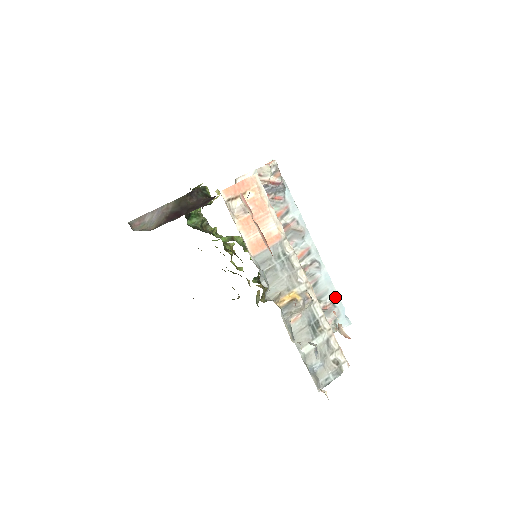
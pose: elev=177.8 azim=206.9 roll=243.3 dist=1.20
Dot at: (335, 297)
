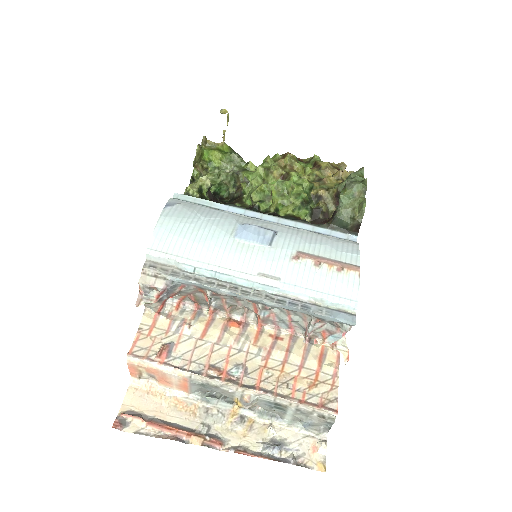
Dot at: (314, 315)
